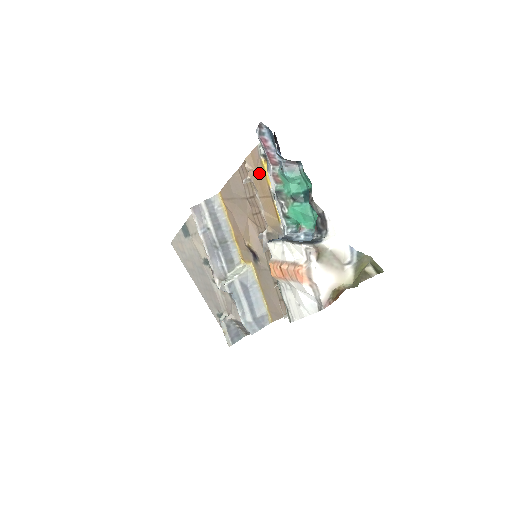
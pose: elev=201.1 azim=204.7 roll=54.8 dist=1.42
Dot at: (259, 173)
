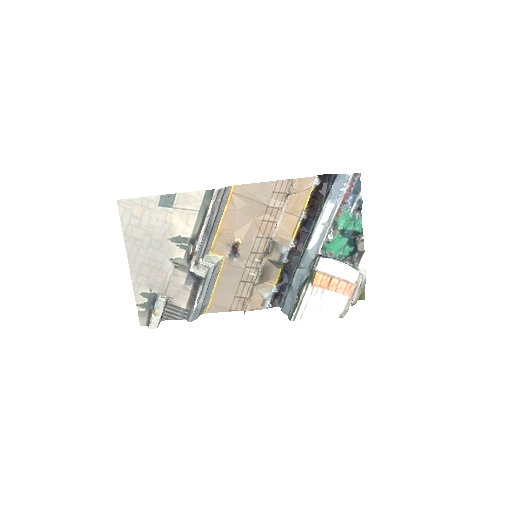
Dot at: (301, 195)
